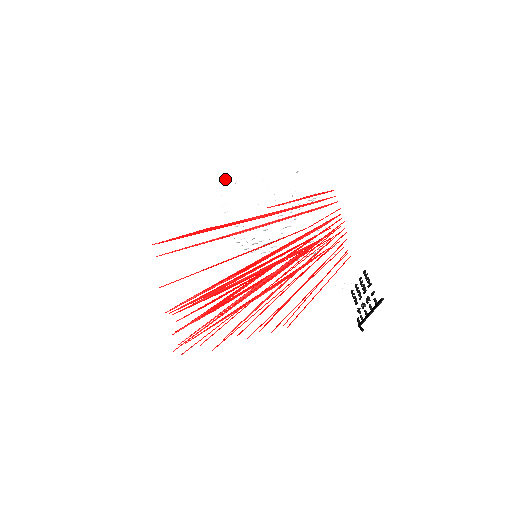
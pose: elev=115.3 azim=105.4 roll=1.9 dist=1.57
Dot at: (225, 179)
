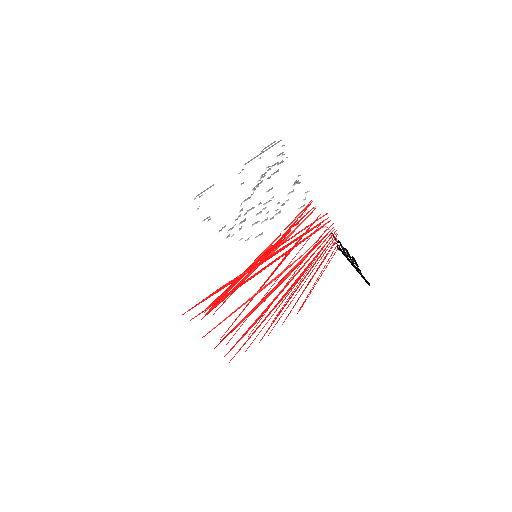
Dot at: (202, 195)
